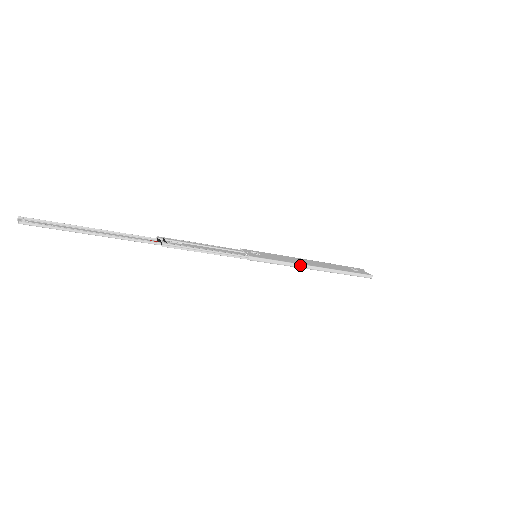
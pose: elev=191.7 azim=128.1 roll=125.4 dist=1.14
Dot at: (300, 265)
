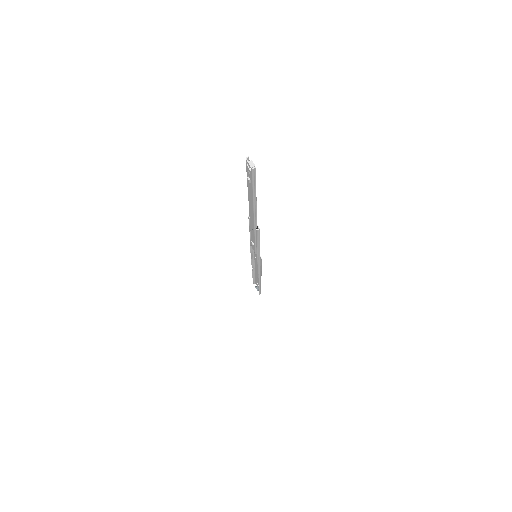
Dot at: (261, 274)
